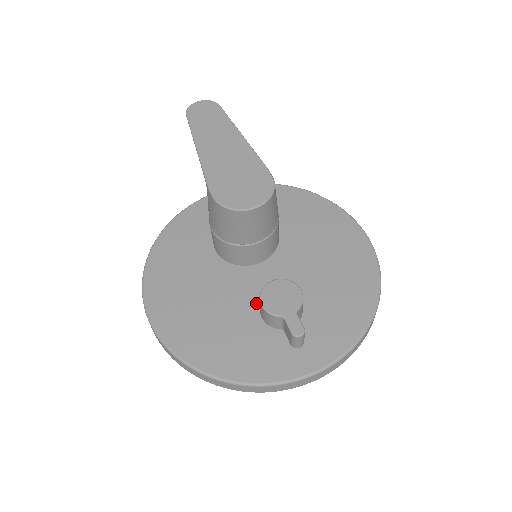
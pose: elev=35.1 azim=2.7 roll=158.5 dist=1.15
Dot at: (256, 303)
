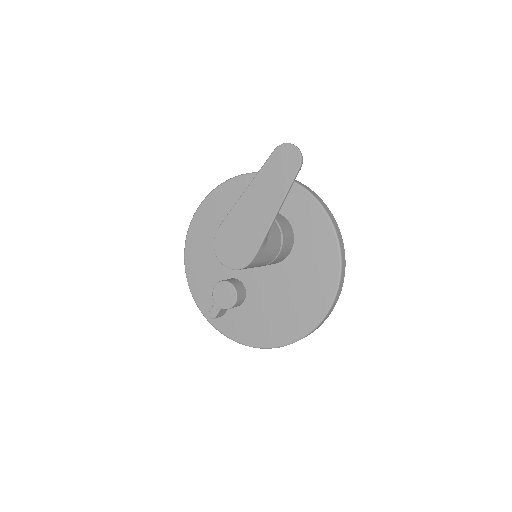
Dot at: (231, 274)
